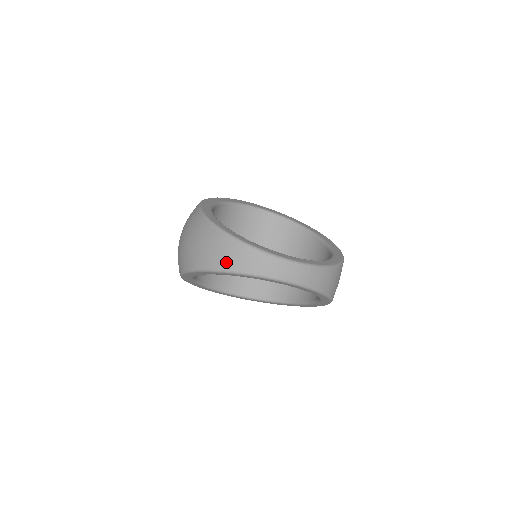
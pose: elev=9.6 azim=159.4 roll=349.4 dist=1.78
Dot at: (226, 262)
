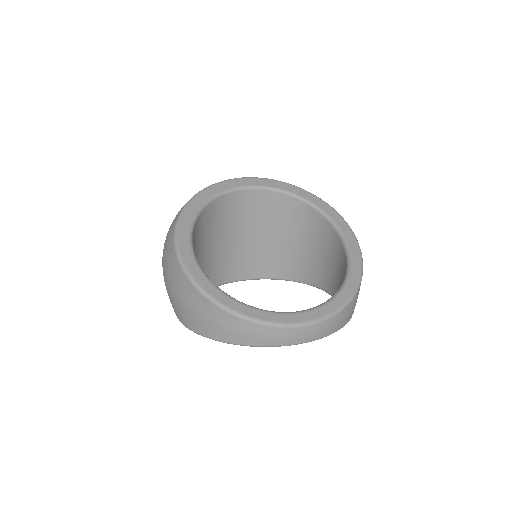
Dot at: (227, 335)
